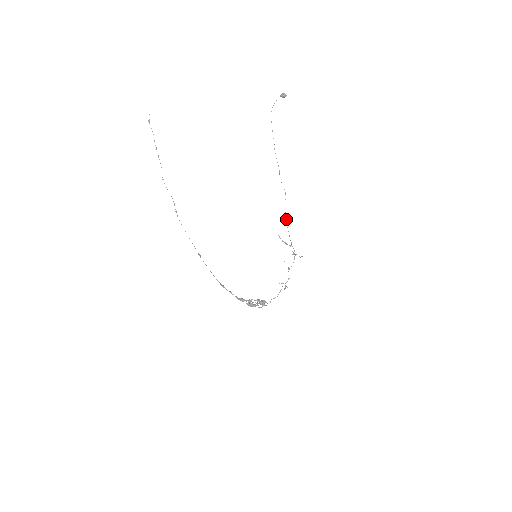
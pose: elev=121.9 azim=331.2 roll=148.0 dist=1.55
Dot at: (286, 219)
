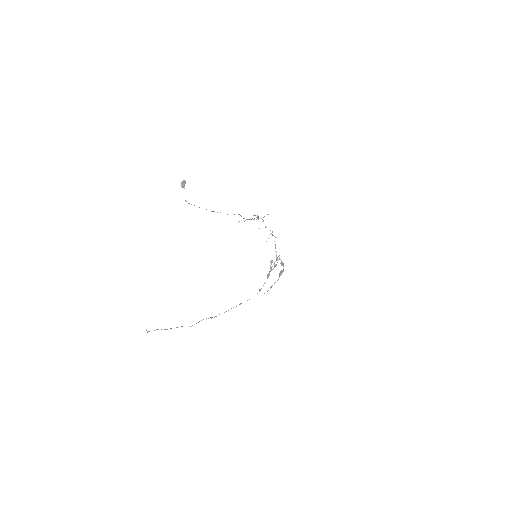
Dot at: occluded
